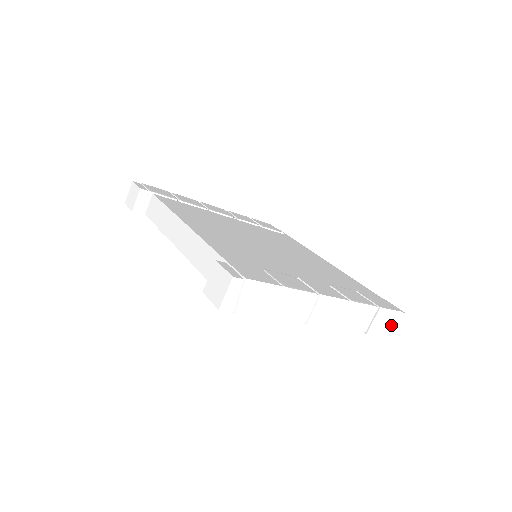
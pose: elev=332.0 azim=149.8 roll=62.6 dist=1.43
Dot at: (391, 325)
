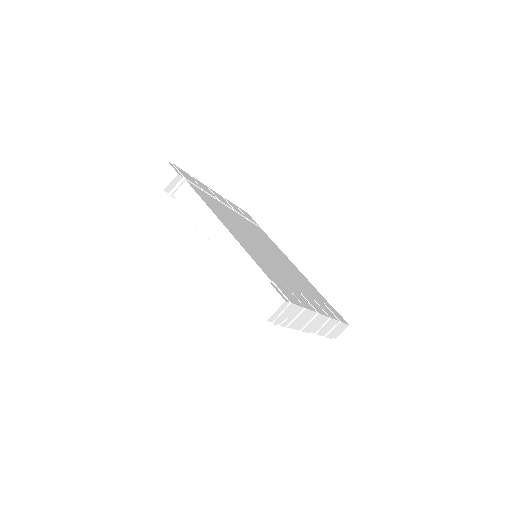
Dot at: (339, 332)
